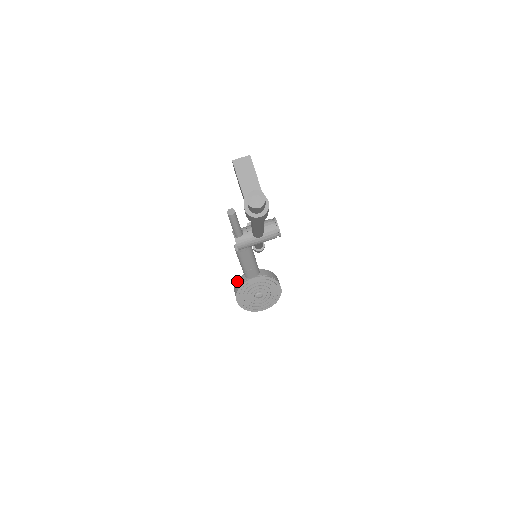
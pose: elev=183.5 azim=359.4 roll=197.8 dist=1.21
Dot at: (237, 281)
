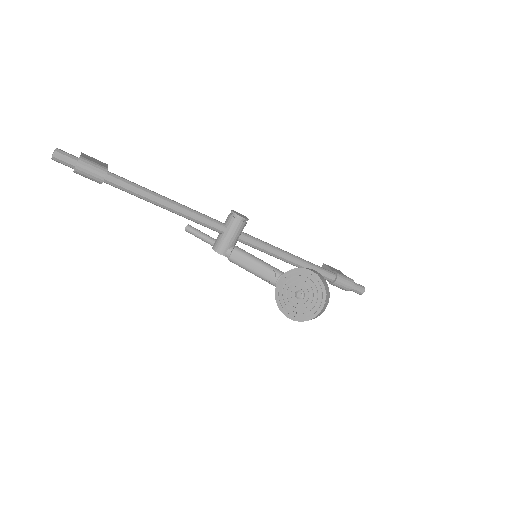
Dot at: occluded
